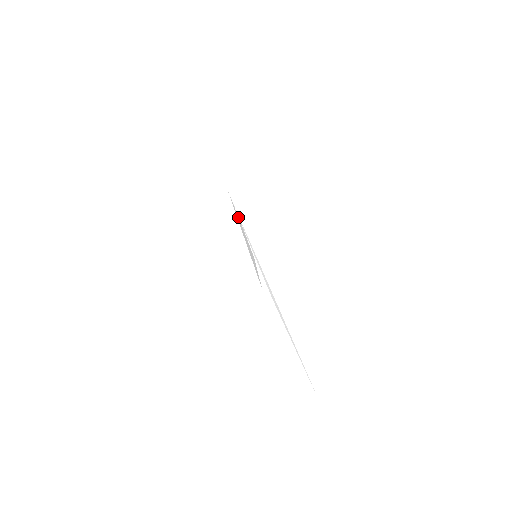
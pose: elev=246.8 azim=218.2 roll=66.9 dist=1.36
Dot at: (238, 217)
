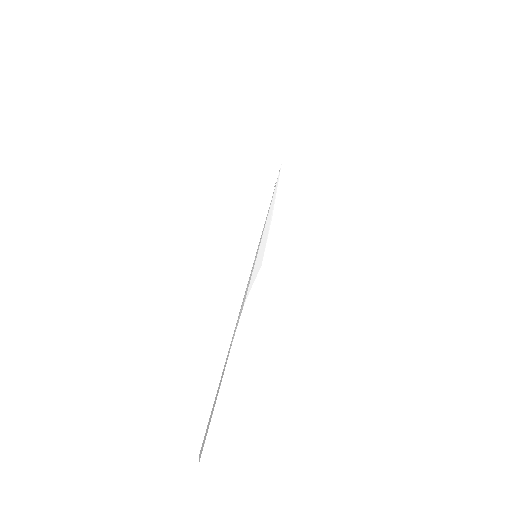
Dot at: (274, 203)
